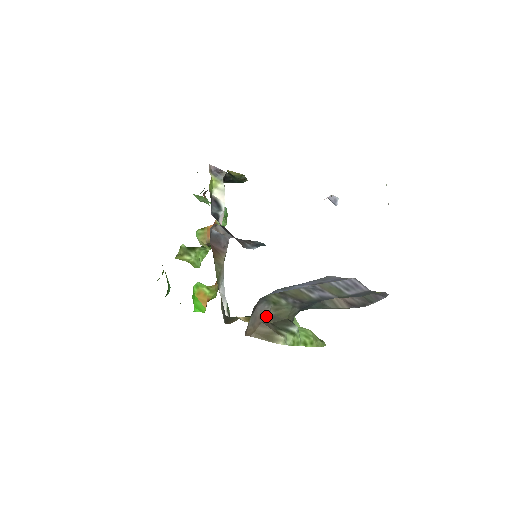
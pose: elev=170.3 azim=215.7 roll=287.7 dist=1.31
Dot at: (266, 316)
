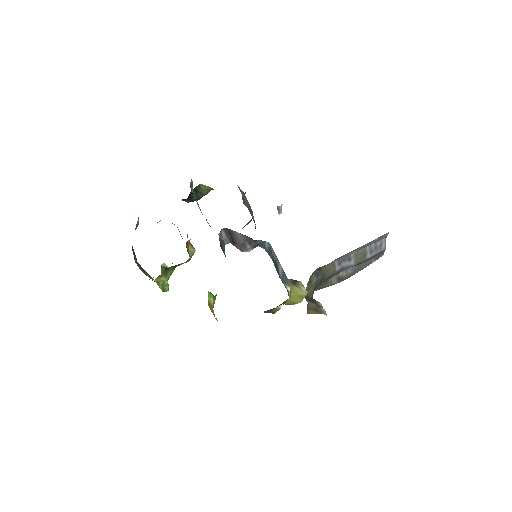
Dot at: occluded
